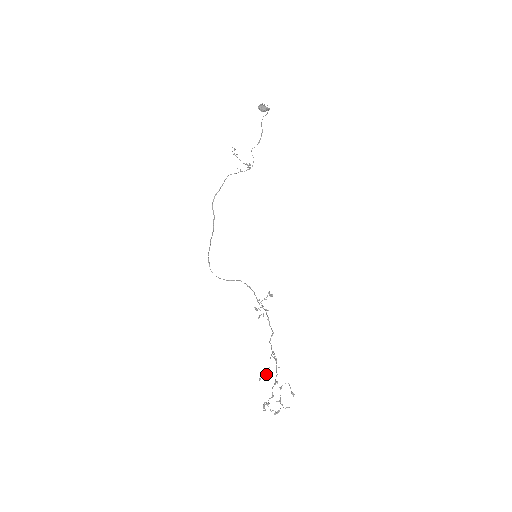
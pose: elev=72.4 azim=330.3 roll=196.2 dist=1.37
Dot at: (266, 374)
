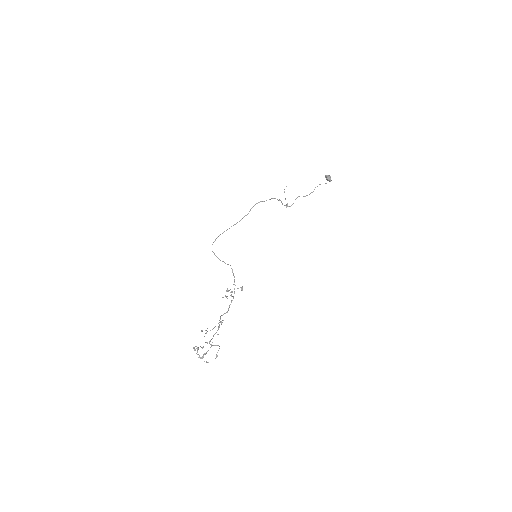
Dot at: occluded
